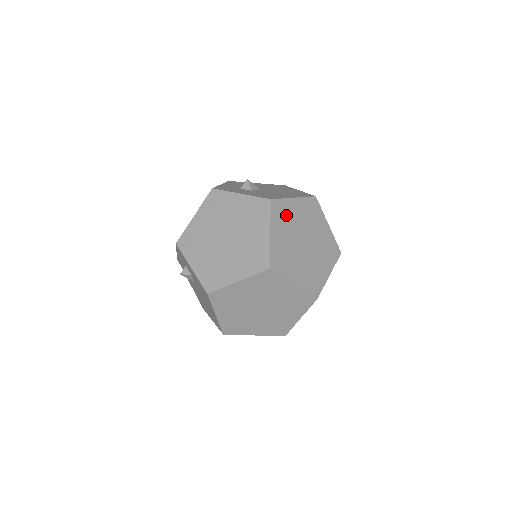
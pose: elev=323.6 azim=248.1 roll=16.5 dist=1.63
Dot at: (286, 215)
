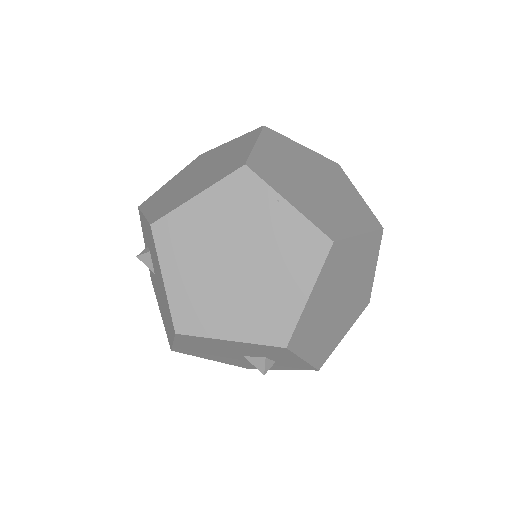
Dot at: (286, 148)
